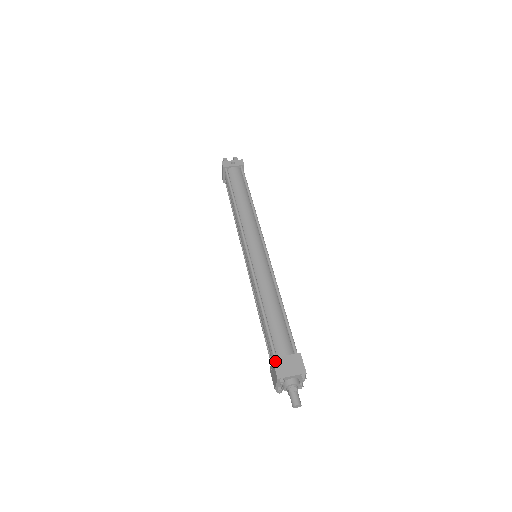
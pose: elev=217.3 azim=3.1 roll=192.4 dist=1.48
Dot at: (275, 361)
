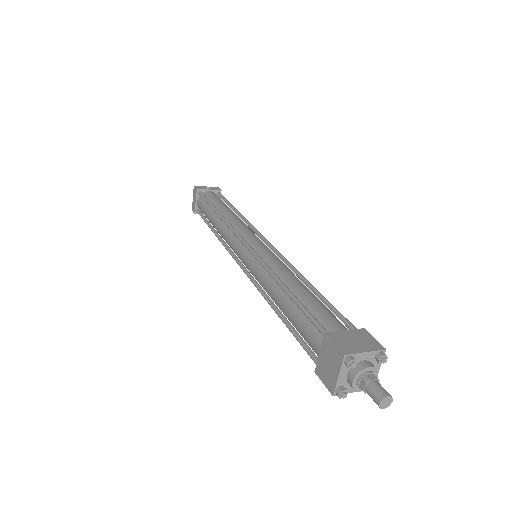
Dot at: (331, 336)
